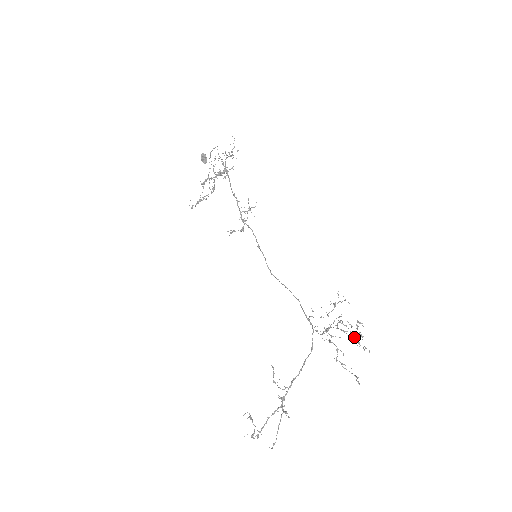
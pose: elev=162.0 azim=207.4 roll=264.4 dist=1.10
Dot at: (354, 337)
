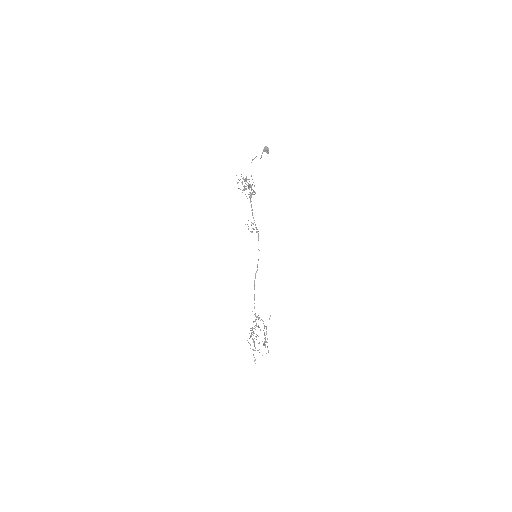
Dot at: (253, 342)
